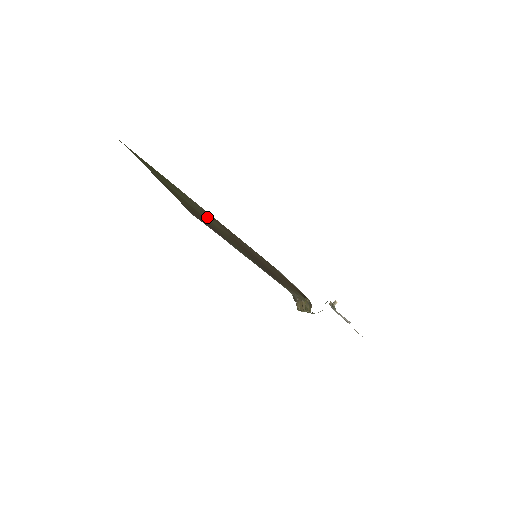
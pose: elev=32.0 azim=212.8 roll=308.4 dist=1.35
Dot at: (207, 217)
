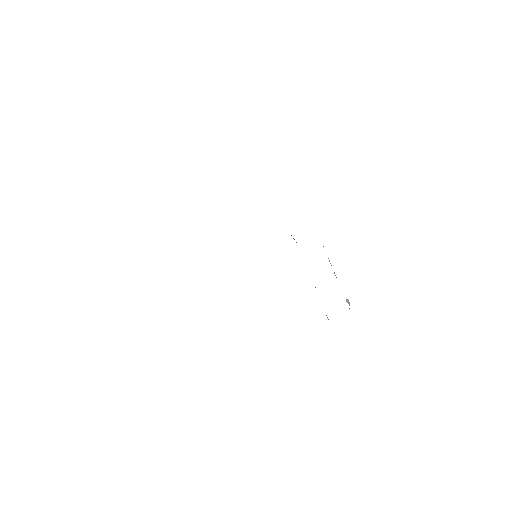
Dot at: occluded
